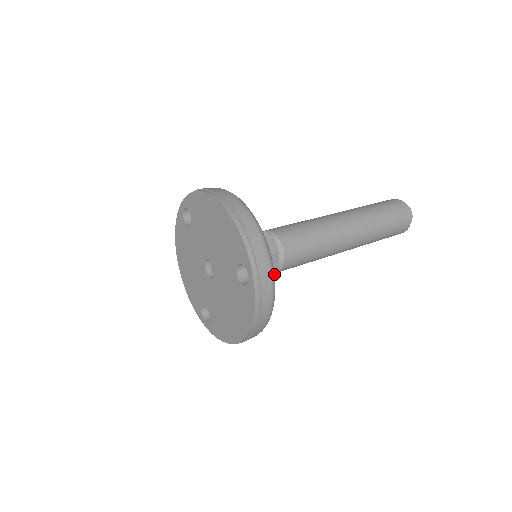
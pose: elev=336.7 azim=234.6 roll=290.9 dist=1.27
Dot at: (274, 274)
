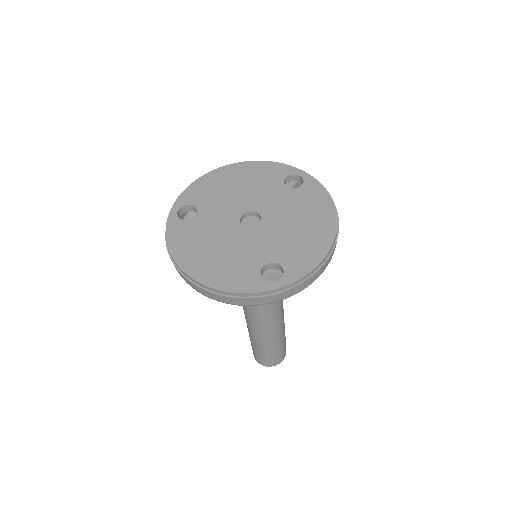
Dot at: occluded
